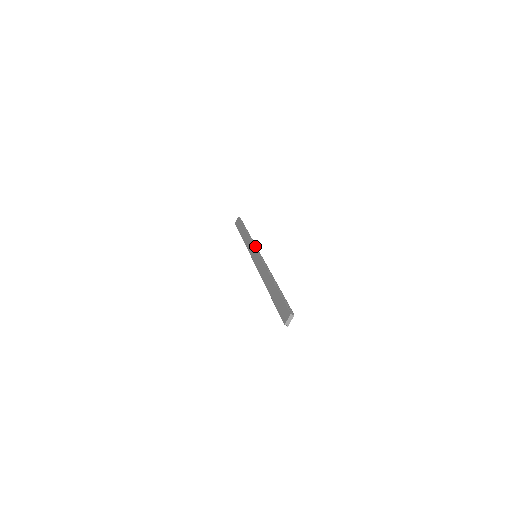
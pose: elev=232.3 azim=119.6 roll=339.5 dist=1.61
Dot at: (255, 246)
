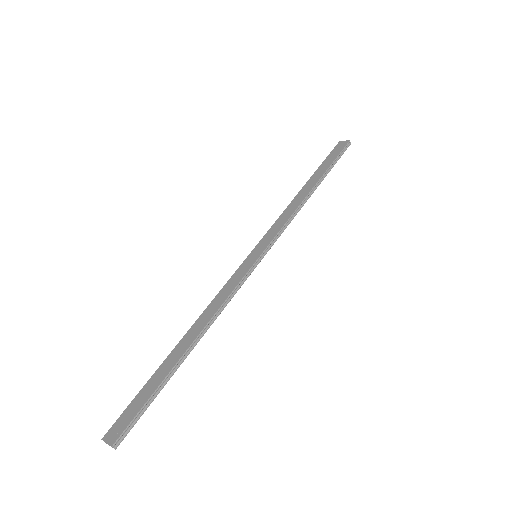
Dot at: (276, 238)
